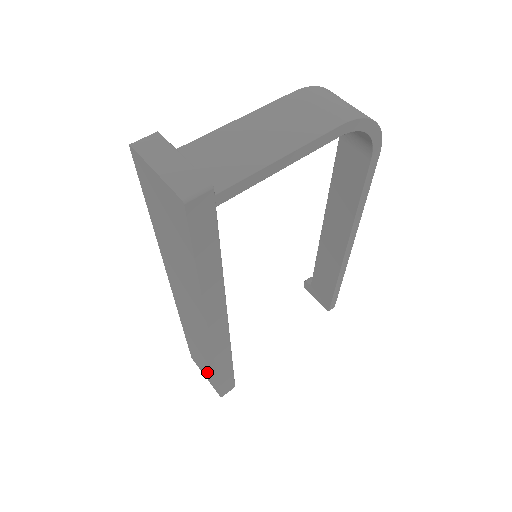
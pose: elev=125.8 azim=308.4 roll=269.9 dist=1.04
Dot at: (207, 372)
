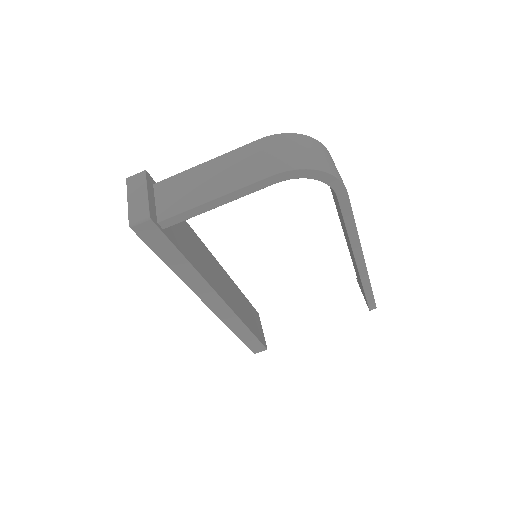
Dot at: occluded
